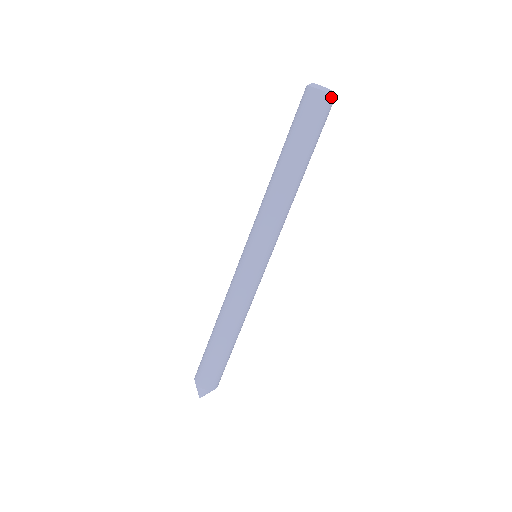
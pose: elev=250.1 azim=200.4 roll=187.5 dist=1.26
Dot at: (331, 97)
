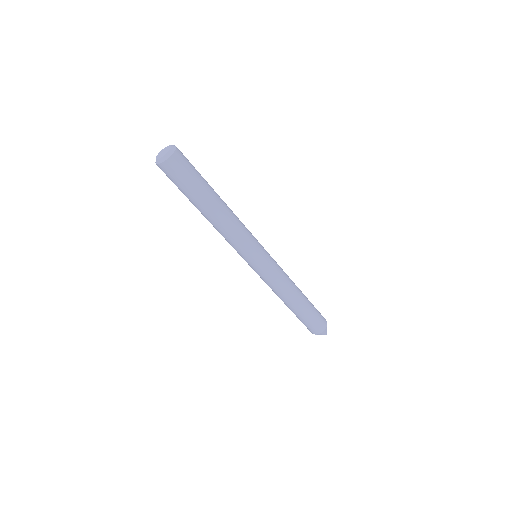
Dot at: (168, 160)
